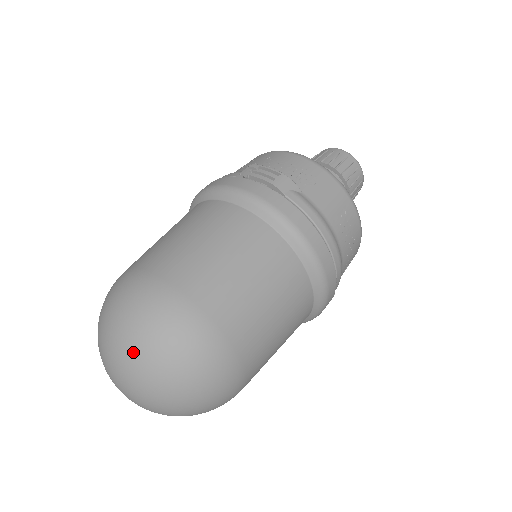
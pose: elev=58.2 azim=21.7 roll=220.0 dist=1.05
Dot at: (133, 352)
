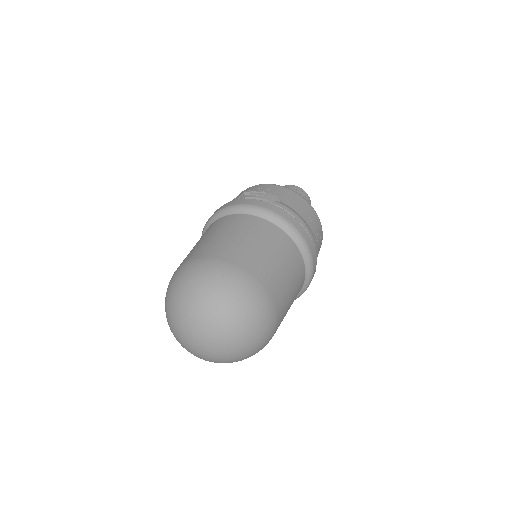
Dot at: (206, 304)
